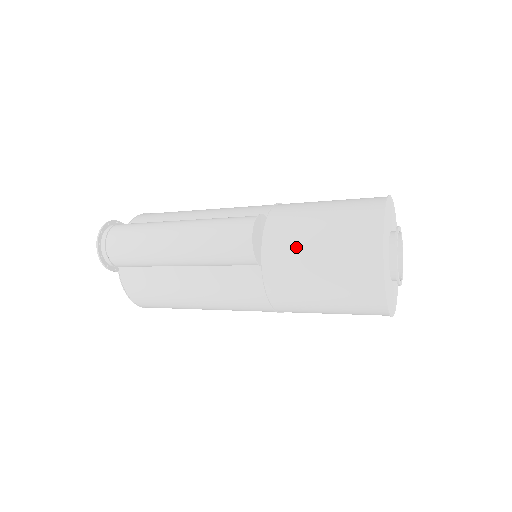
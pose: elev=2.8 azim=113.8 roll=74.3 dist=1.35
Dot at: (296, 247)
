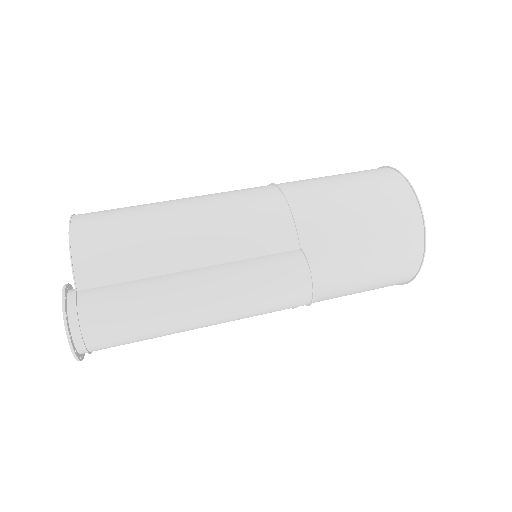
Dot at: (342, 278)
